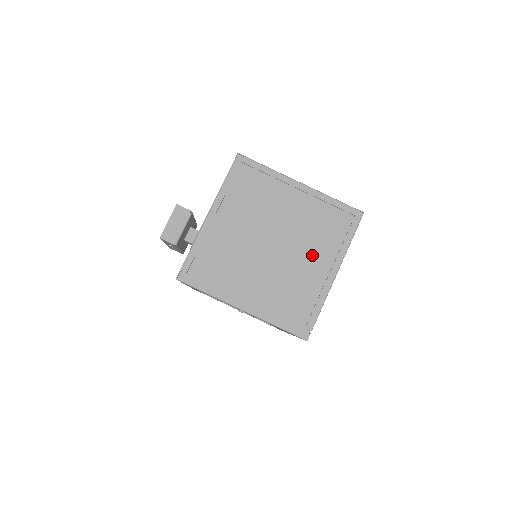
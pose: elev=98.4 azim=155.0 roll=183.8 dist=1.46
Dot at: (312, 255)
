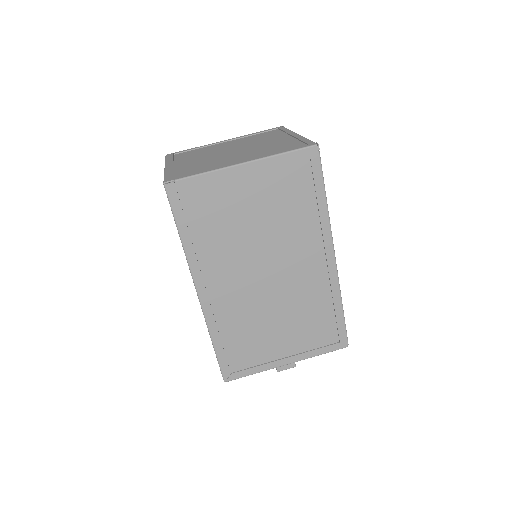
Dot at: (246, 156)
